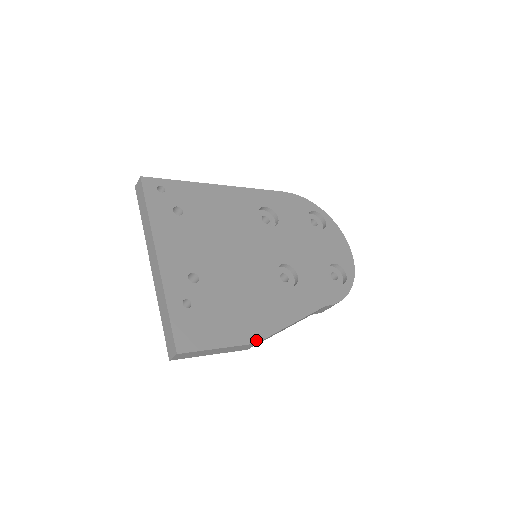
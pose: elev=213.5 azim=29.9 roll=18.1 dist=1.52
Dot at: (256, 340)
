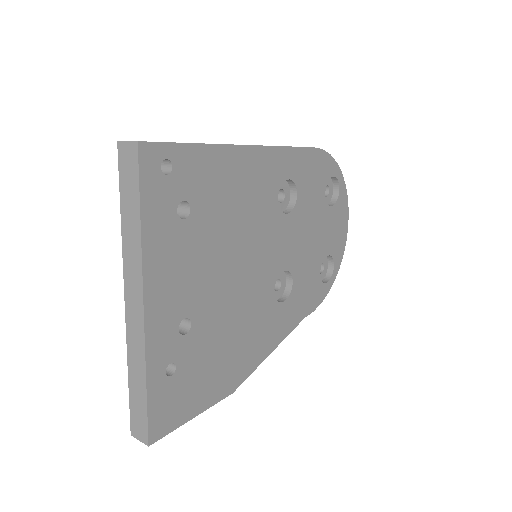
Dot at: (233, 389)
